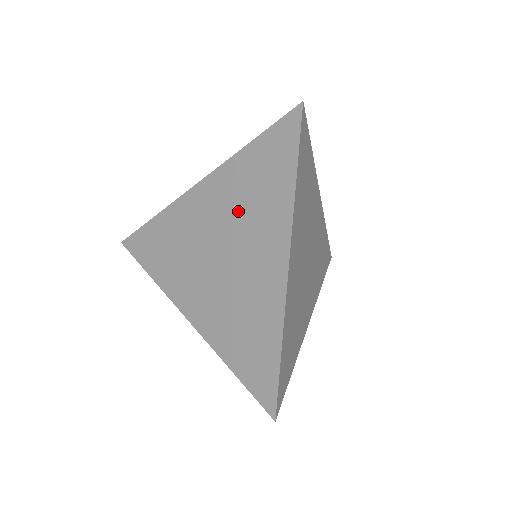
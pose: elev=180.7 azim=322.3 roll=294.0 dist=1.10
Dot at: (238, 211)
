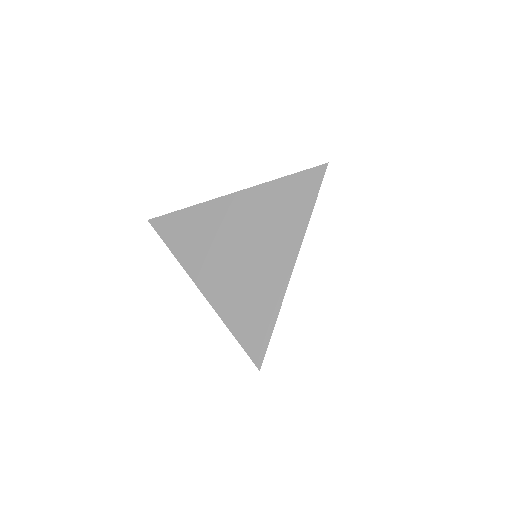
Dot at: (262, 221)
